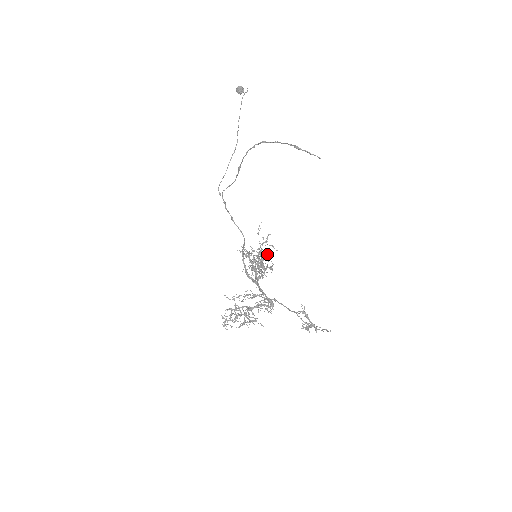
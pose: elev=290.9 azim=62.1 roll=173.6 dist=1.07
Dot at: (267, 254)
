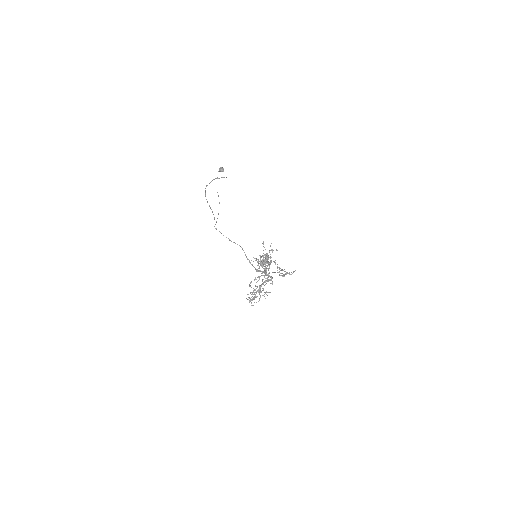
Dot at: occluded
